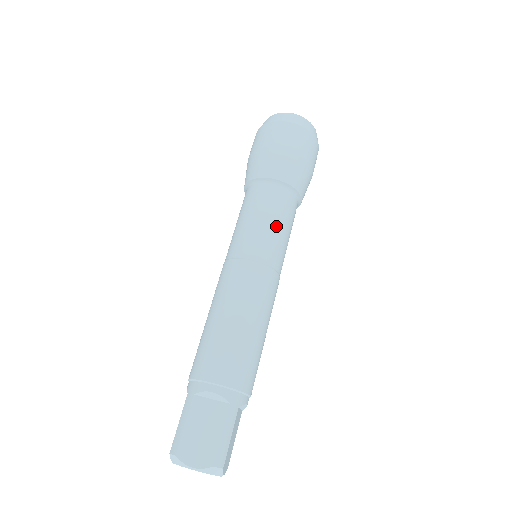
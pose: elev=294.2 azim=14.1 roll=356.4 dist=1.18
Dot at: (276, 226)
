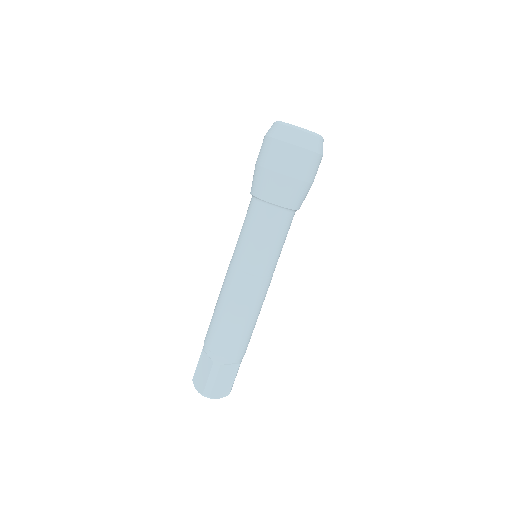
Dot at: (282, 246)
